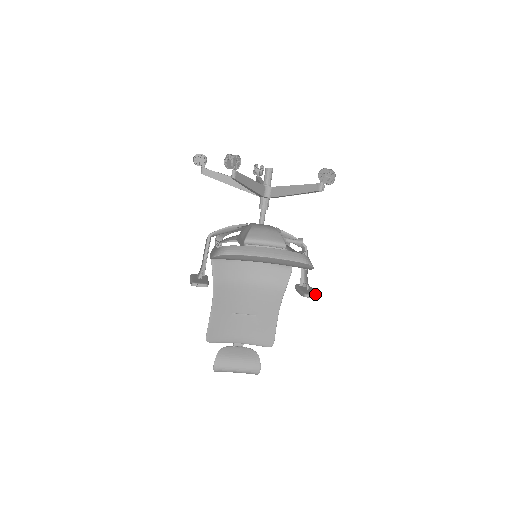
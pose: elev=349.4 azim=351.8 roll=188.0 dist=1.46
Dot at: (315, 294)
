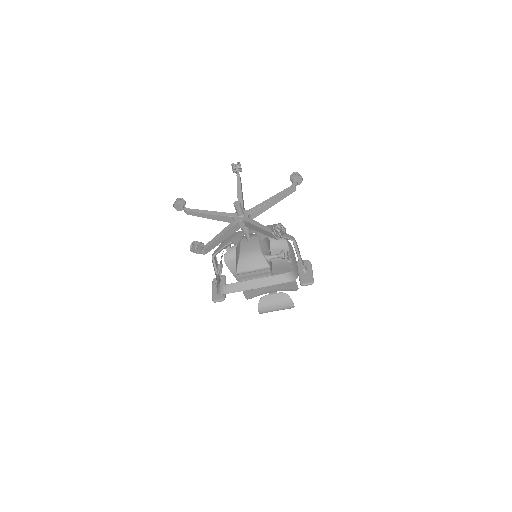
Dot at: (309, 282)
